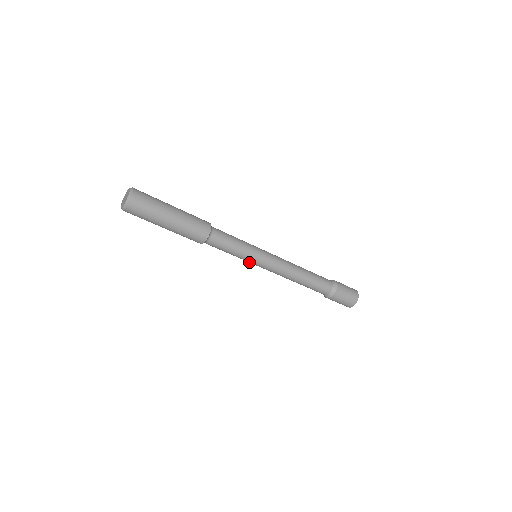
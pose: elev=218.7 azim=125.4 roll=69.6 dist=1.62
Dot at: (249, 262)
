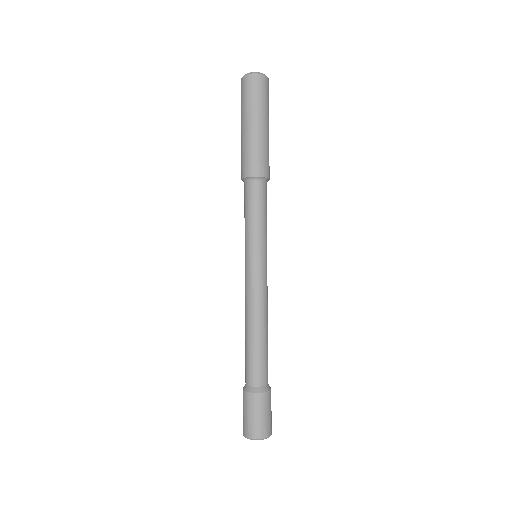
Dot at: (251, 250)
